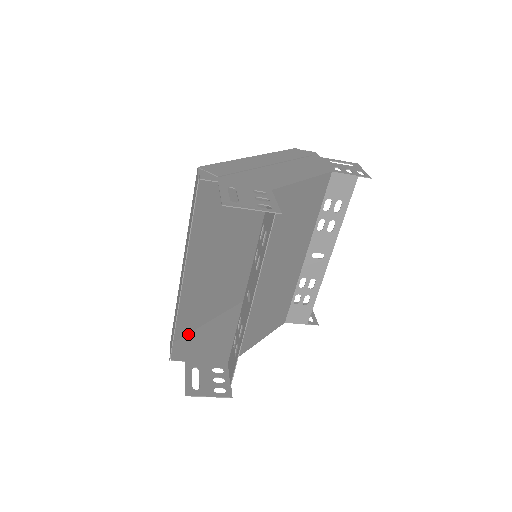
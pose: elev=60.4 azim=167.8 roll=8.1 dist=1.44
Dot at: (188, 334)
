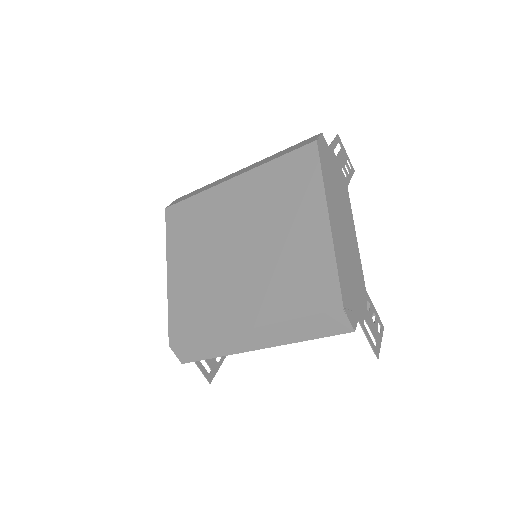
Dot at: (170, 322)
